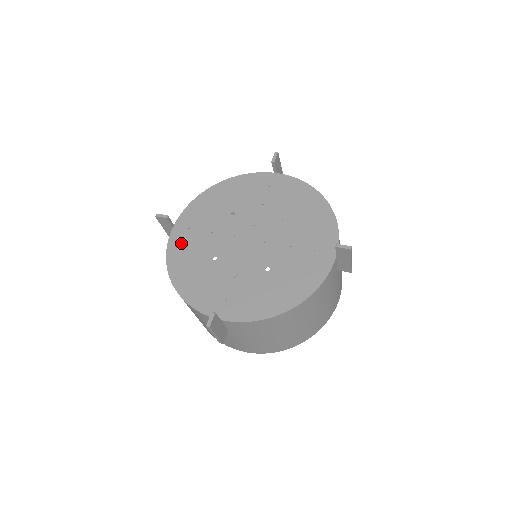
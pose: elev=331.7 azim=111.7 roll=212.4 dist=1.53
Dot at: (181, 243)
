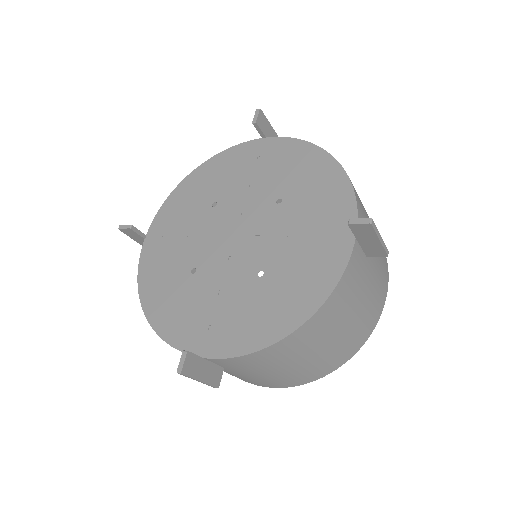
Dot at: (154, 257)
